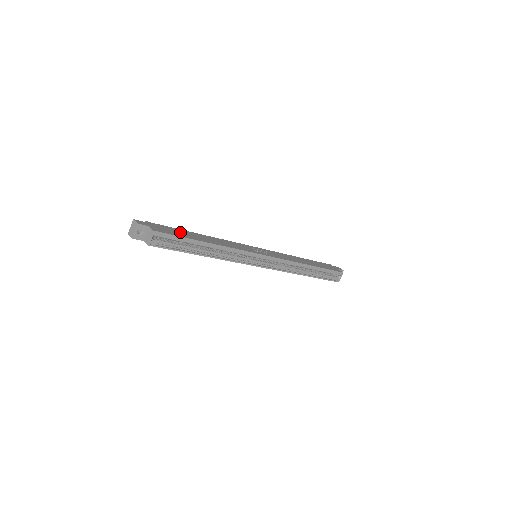
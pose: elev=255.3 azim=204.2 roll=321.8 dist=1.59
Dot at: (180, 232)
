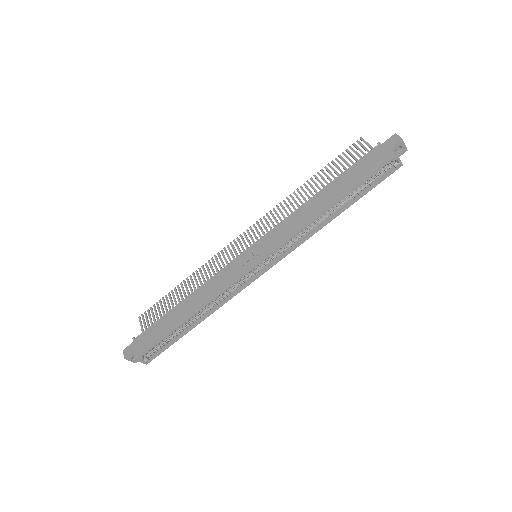
Dot at: (160, 327)
